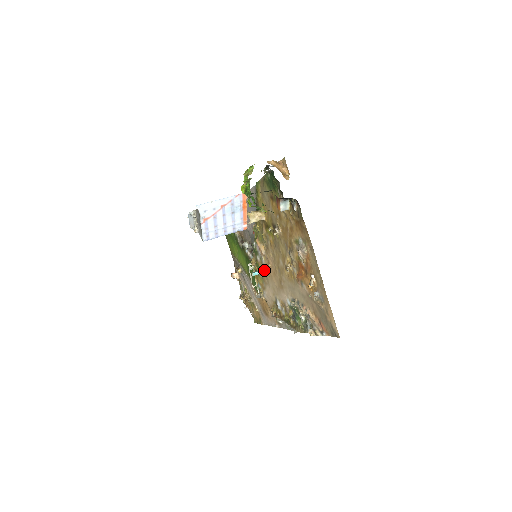
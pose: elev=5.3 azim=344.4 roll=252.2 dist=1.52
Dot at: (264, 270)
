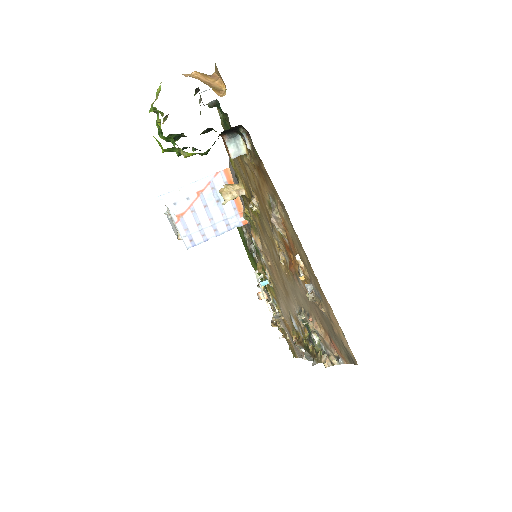
Dot at: (270, 275)
